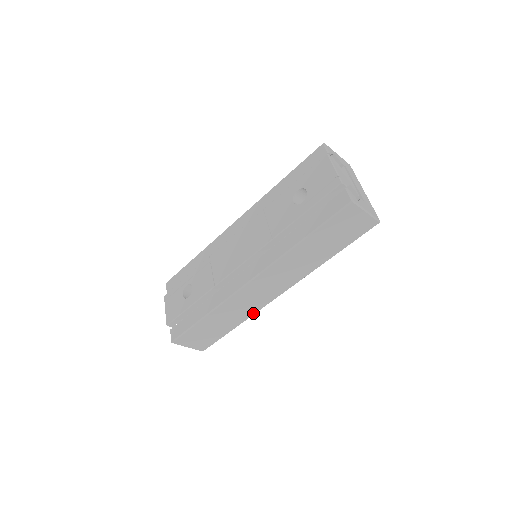
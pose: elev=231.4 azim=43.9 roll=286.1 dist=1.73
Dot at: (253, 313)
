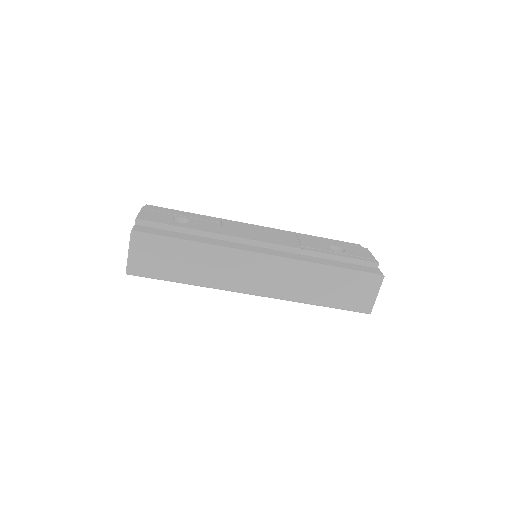
Dot at: (216, 286)
